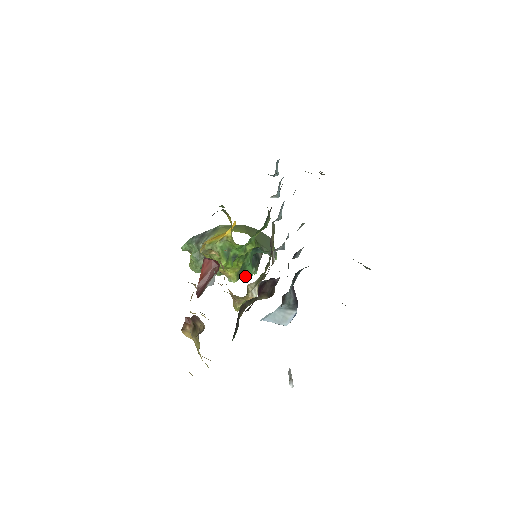
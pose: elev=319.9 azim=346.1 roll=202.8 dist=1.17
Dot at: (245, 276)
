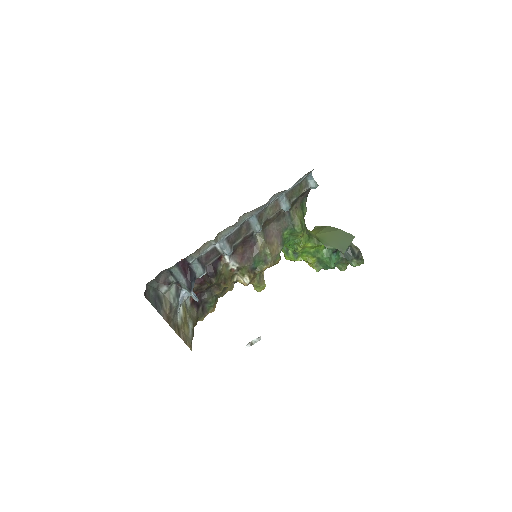
Dot at: (329, 268)
